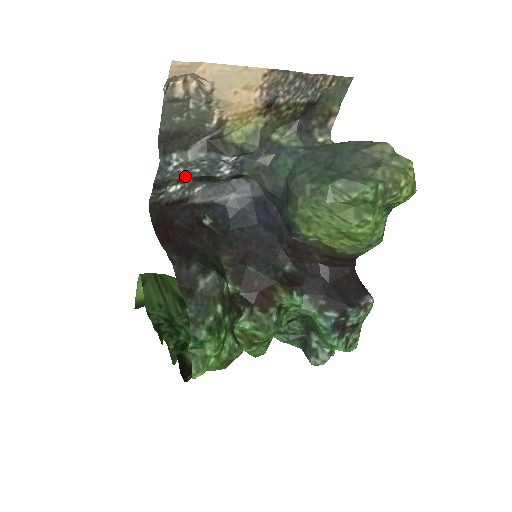
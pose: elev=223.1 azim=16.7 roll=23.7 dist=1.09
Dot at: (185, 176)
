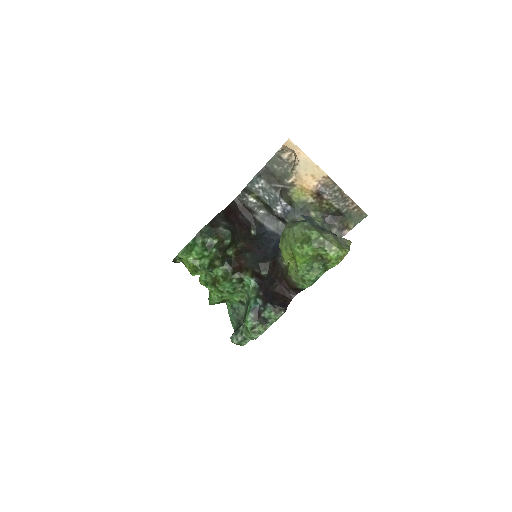
Dot at: (261, 197)
